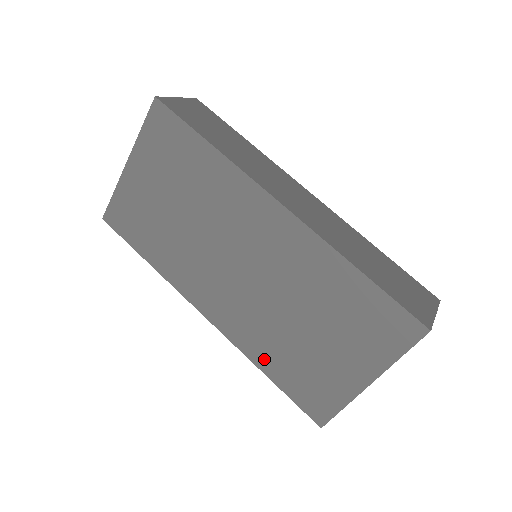
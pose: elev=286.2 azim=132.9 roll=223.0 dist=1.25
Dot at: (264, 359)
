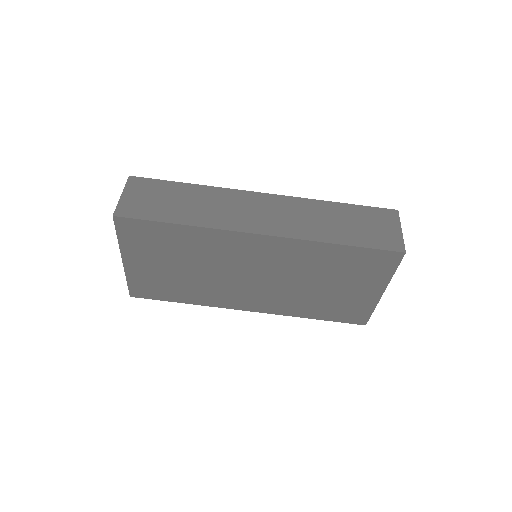
Dot at: (305, 312)
